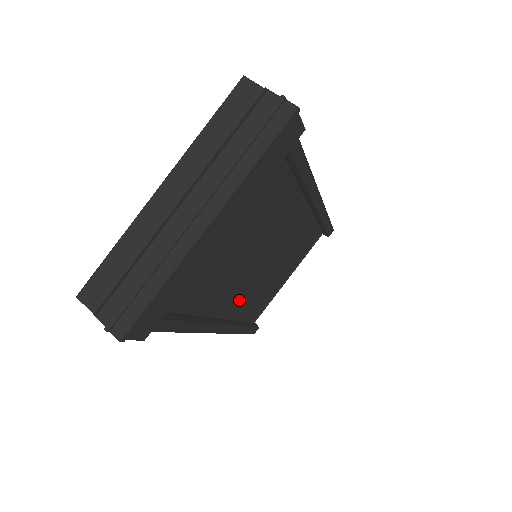
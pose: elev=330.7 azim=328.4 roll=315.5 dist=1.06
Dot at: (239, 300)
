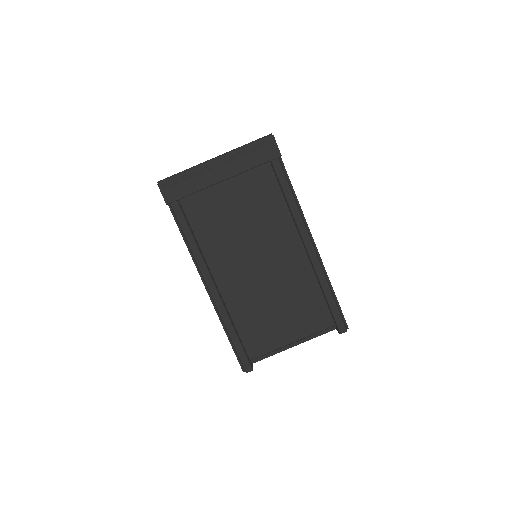
Dot at: (237, 291)
